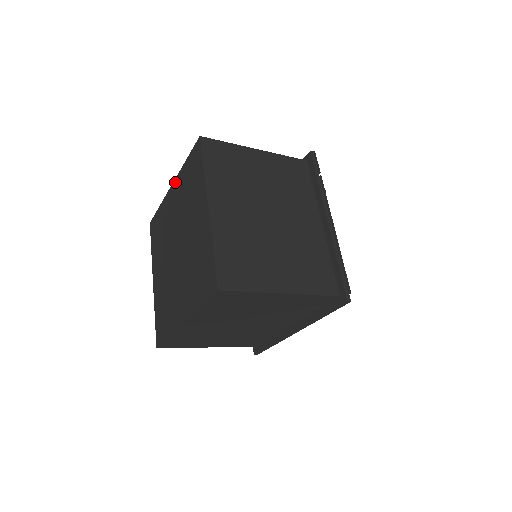
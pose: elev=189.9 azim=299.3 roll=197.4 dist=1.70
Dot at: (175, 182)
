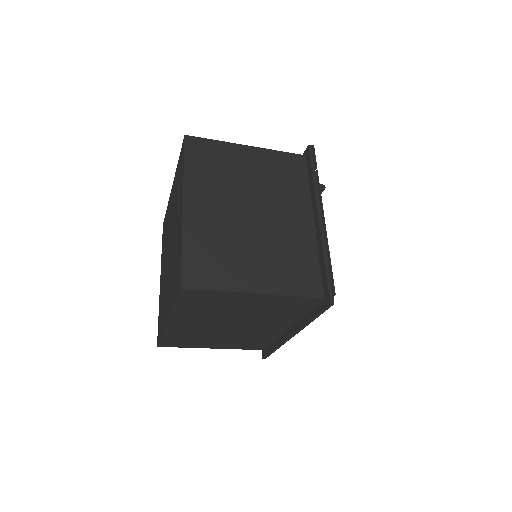
Dot at: (173, 182)
